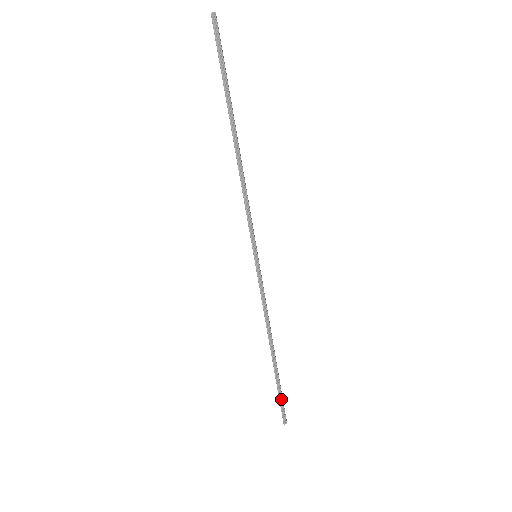
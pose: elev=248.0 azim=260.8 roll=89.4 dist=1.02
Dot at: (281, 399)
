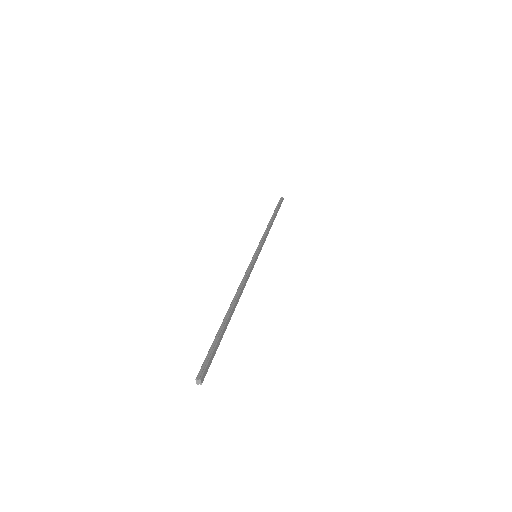
Dot at: (279, 207)
